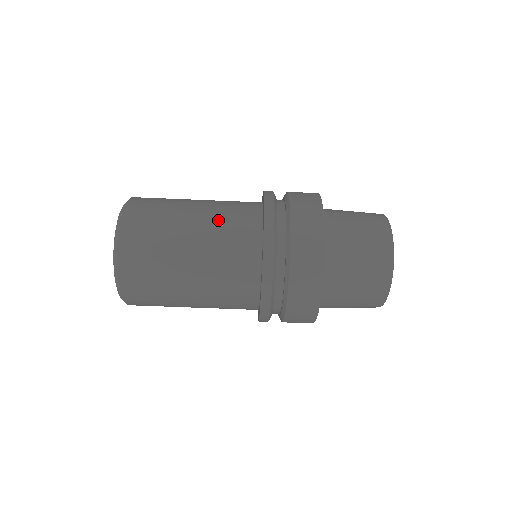
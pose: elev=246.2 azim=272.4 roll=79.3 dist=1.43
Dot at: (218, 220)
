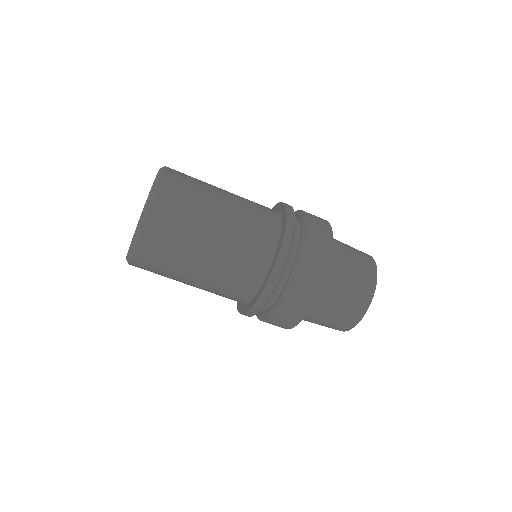
Dot at: (245, 200)
